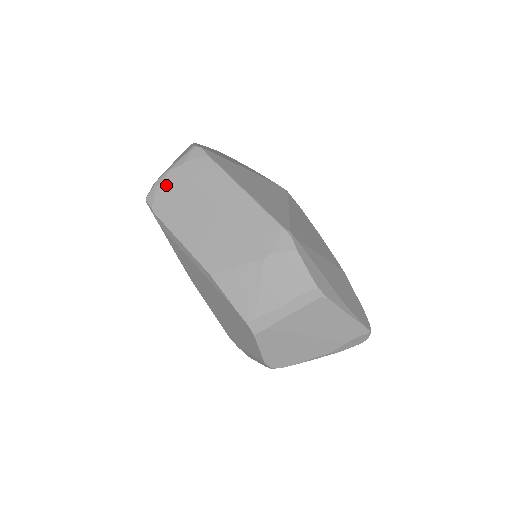
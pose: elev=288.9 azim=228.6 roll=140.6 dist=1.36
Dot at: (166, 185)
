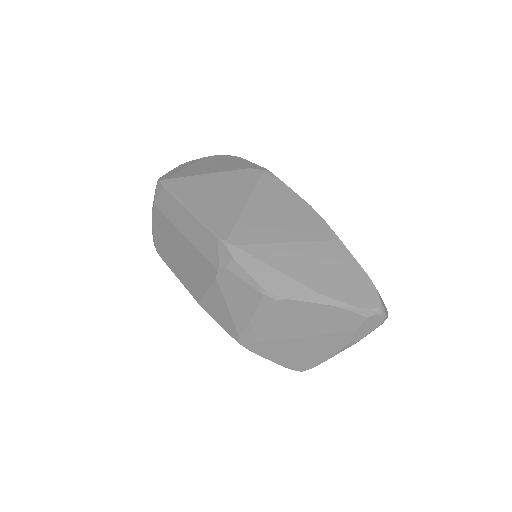
Dot at: (155, 228)
